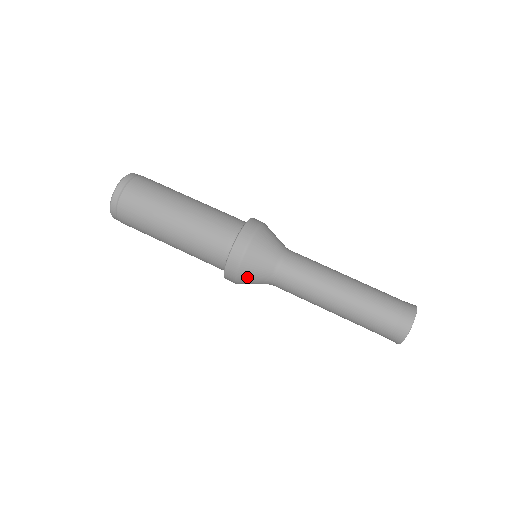
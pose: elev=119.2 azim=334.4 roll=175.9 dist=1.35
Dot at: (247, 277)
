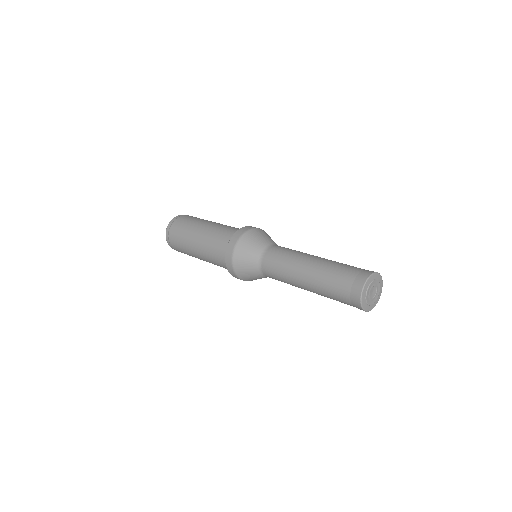
Dot at: (241, 265)
